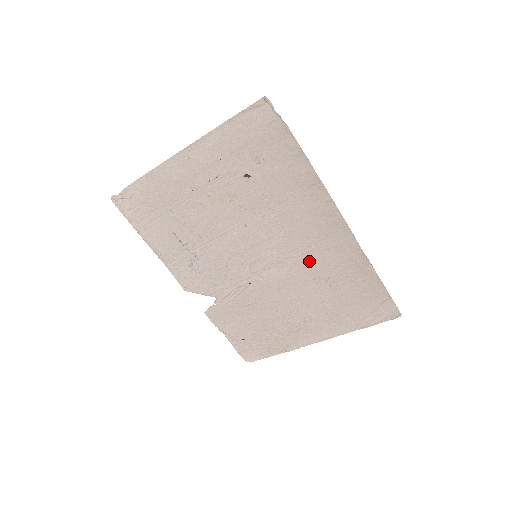
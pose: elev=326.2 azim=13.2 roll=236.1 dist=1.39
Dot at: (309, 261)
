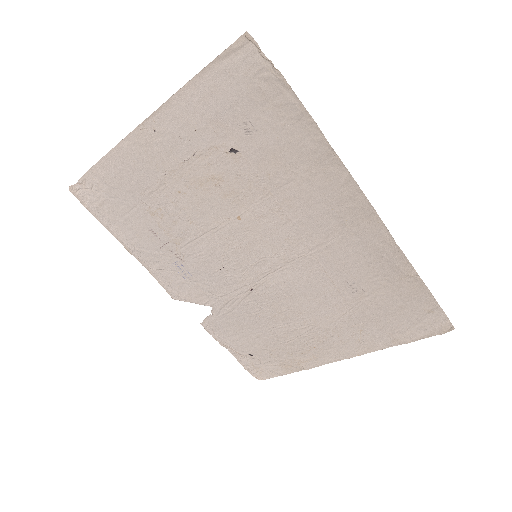
Dot at: (326, 261)
